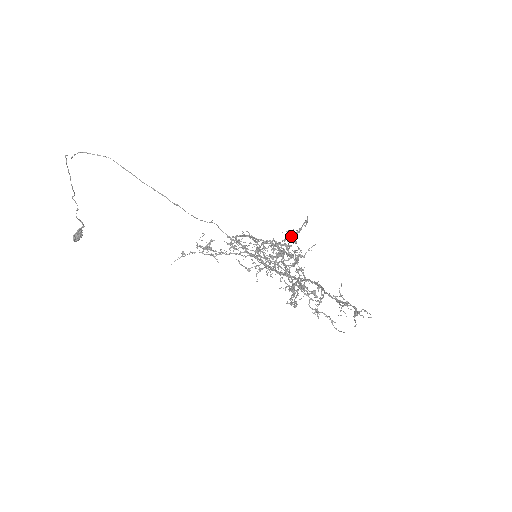
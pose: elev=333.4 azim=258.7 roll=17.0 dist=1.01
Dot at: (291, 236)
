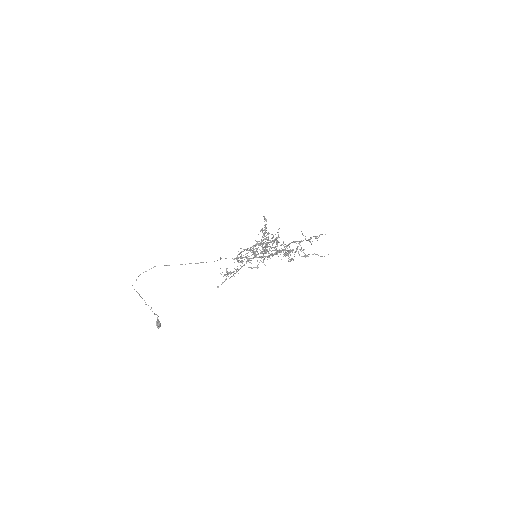
Dot at: (264, 232)
